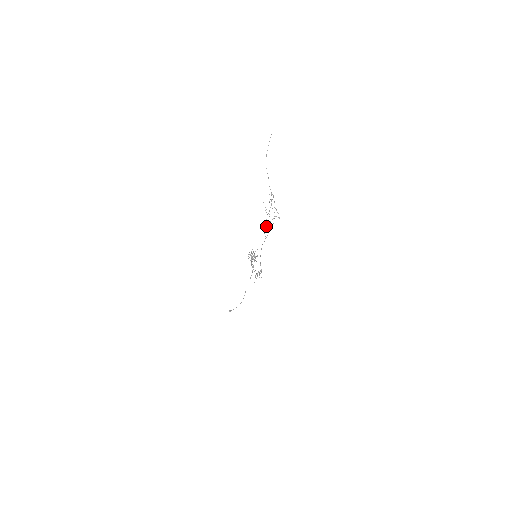
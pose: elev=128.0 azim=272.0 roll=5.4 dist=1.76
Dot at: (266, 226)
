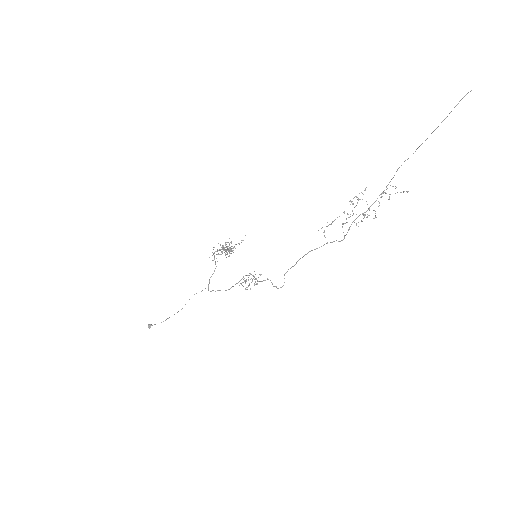
Dot at: (349, 229)
